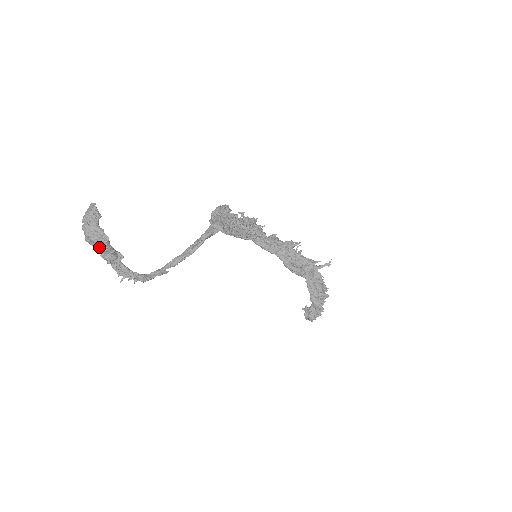
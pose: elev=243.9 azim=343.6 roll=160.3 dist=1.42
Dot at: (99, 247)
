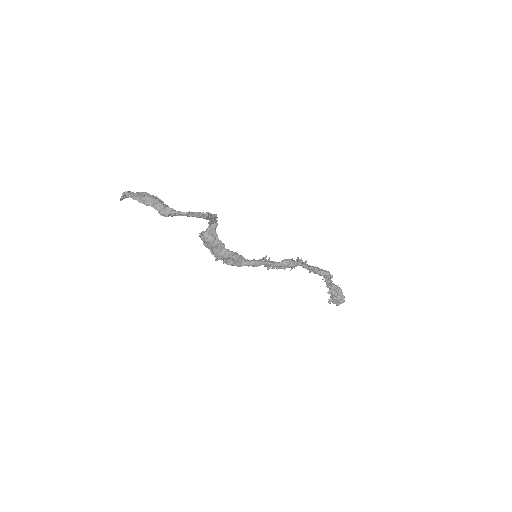
Dot at: (154, 198)
